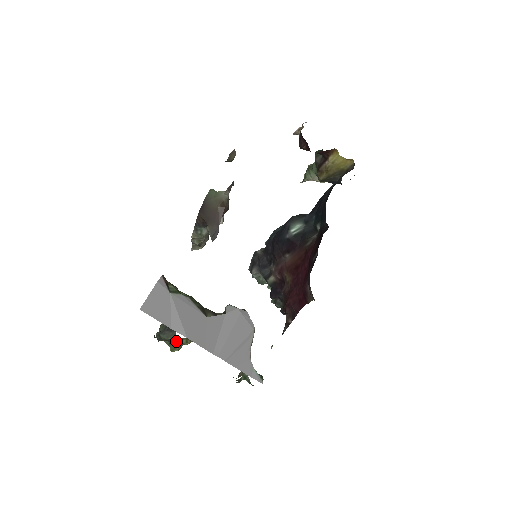
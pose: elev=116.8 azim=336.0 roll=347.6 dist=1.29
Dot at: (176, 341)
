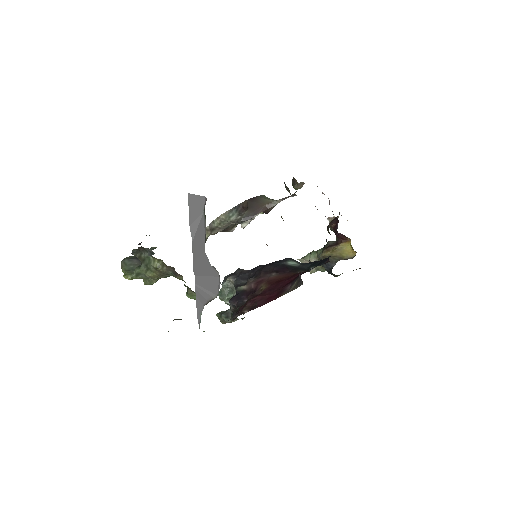
Dot at: (148, 263)
